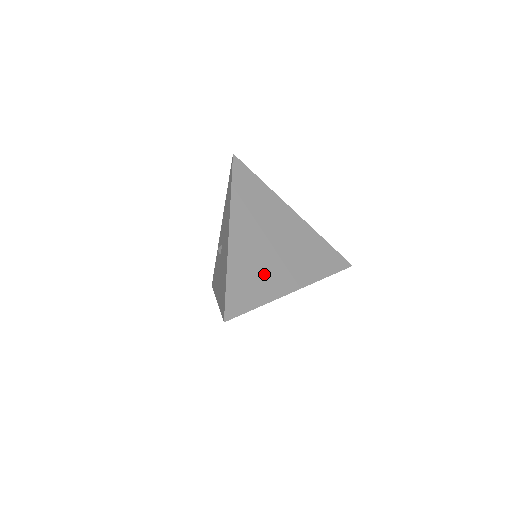
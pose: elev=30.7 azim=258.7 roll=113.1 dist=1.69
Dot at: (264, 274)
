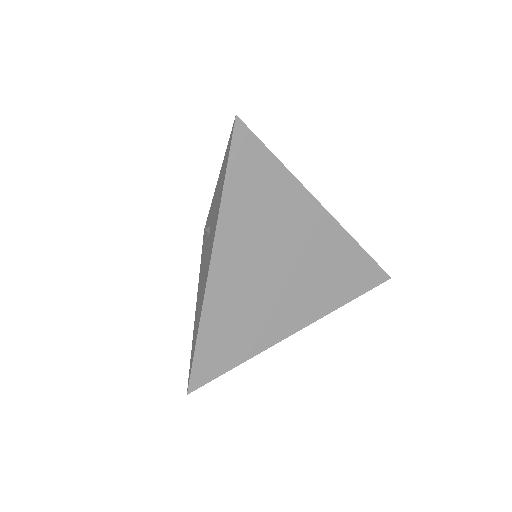
Dot at: (256, 317)
